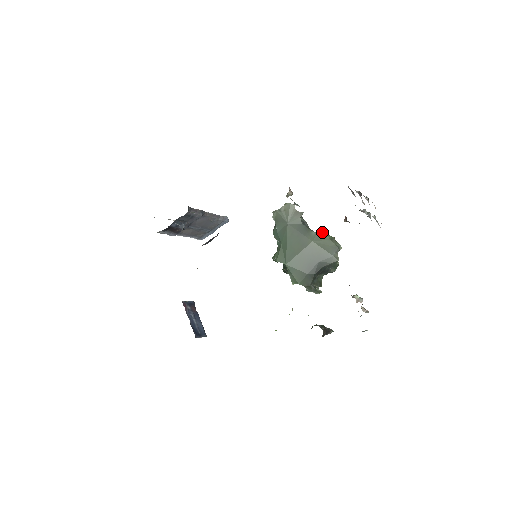
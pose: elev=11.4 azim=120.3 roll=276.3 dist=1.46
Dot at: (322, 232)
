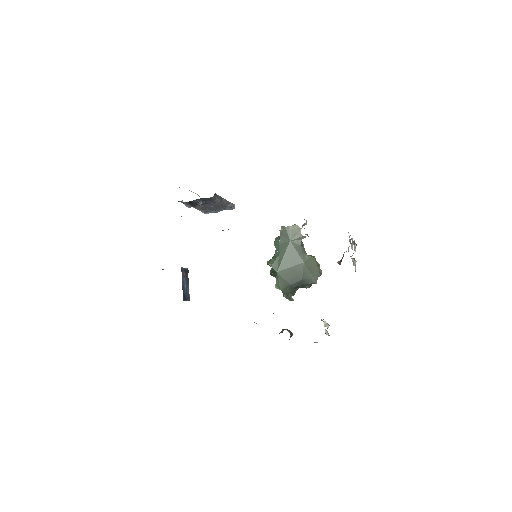
Dot at: (313, 258)
